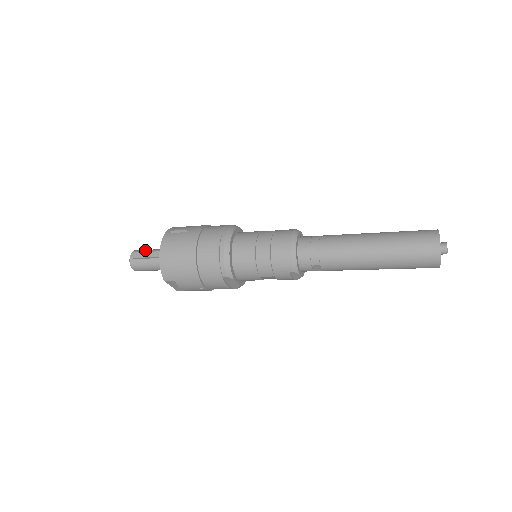
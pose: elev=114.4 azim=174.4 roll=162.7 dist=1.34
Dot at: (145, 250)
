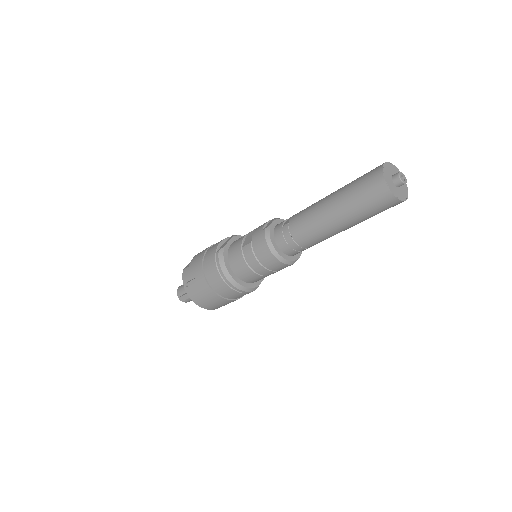
Dot at: (183, 290)
